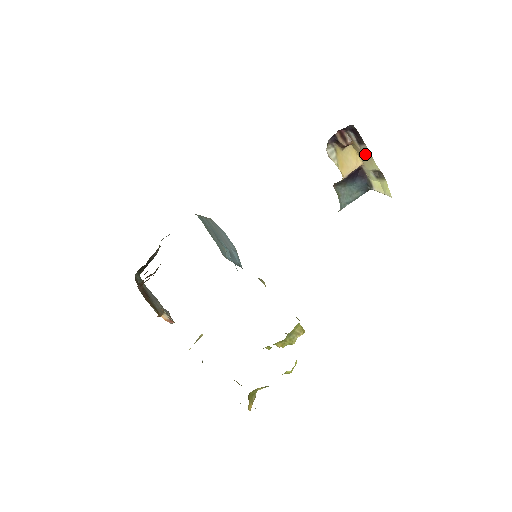
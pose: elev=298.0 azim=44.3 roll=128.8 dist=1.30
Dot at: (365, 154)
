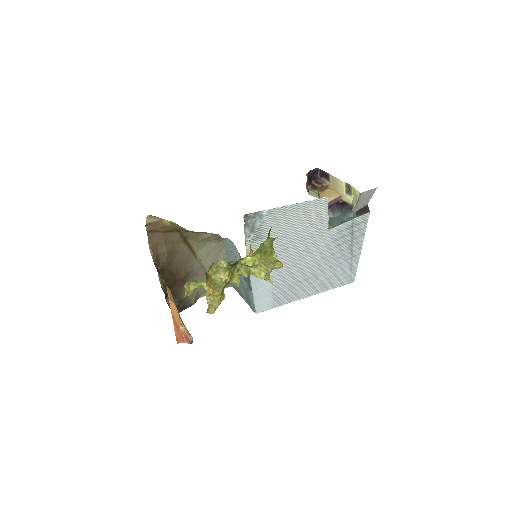
Dot at: (335, 183)
